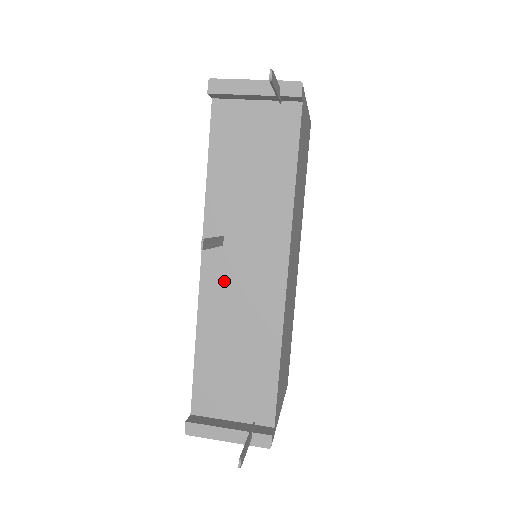
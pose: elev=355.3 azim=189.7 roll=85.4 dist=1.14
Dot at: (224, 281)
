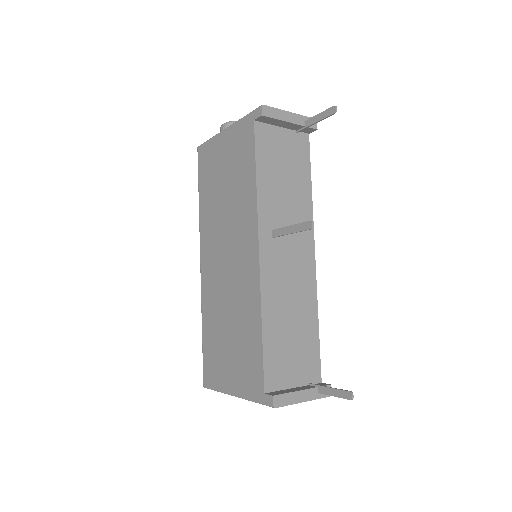
Dot at: (277, 267)
